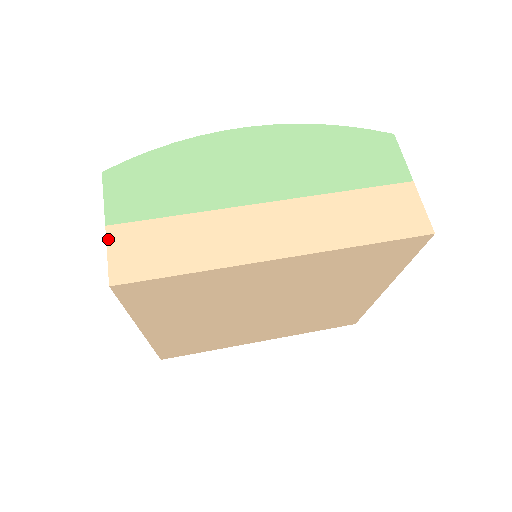
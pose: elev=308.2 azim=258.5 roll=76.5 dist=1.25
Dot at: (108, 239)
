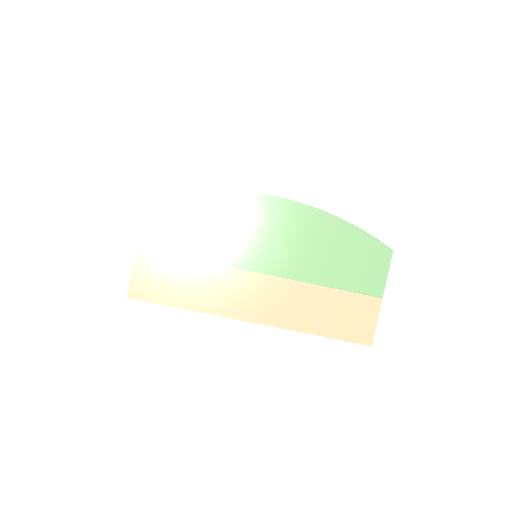
Dot at: (136, 260)
